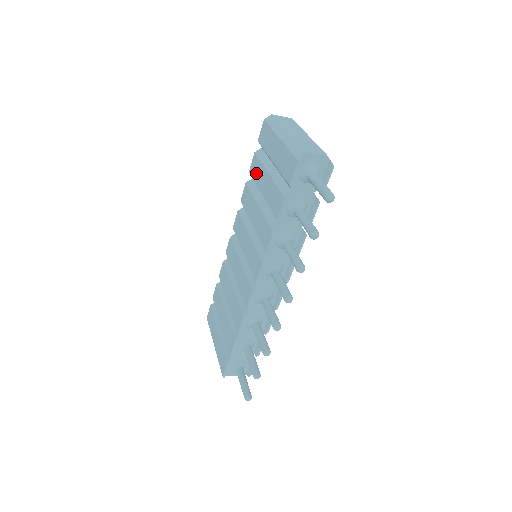
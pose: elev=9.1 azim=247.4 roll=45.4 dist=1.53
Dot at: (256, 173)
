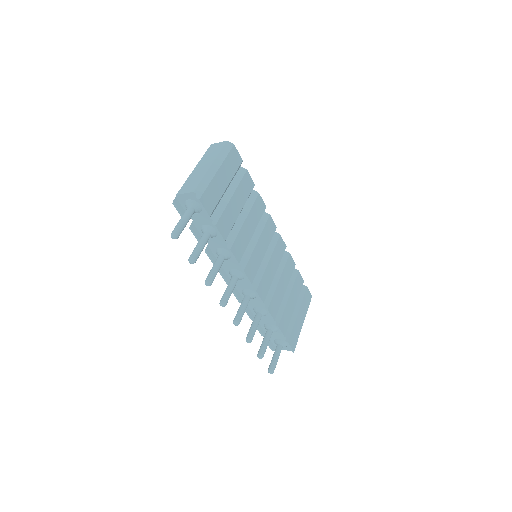
Dot at: occluded
